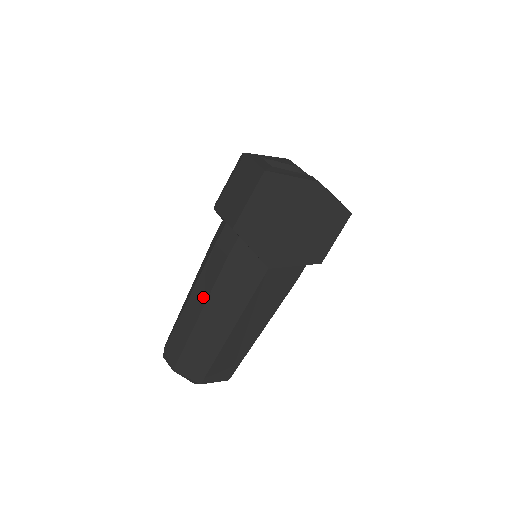
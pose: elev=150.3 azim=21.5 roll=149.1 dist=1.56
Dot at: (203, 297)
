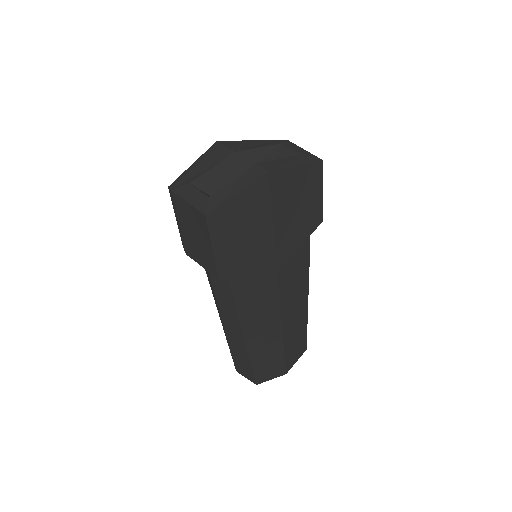
Dot at: (237, 330)
